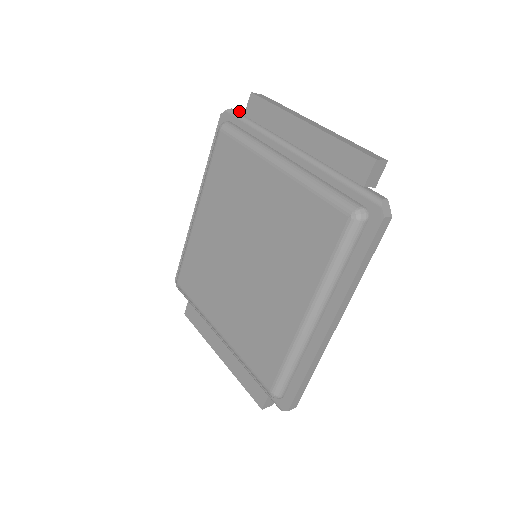
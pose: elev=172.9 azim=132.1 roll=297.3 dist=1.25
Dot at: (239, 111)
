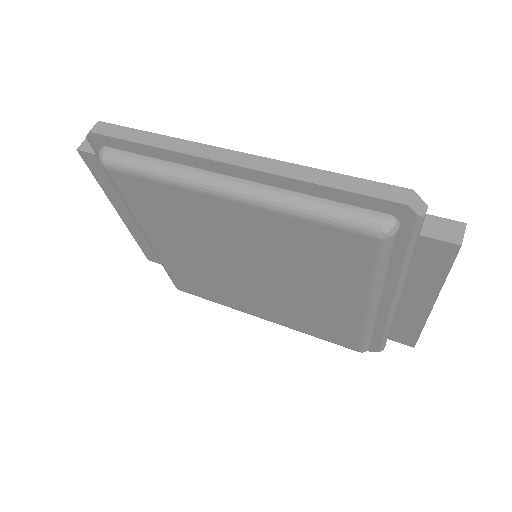
Dot at: occluded
